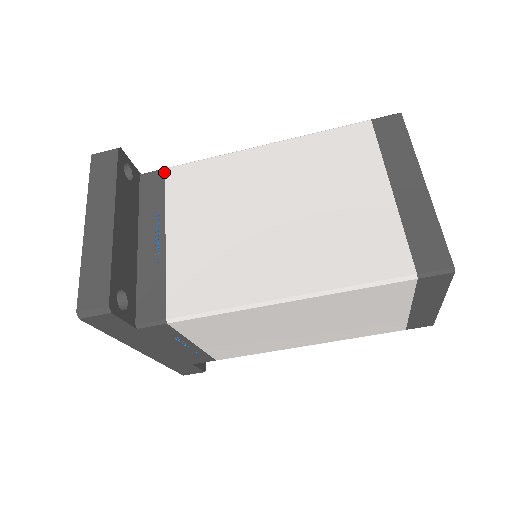
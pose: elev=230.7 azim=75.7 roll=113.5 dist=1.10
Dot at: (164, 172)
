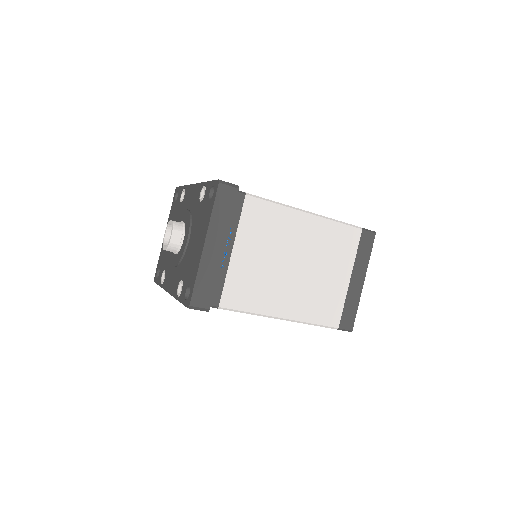
Dot at: (244, 197)
